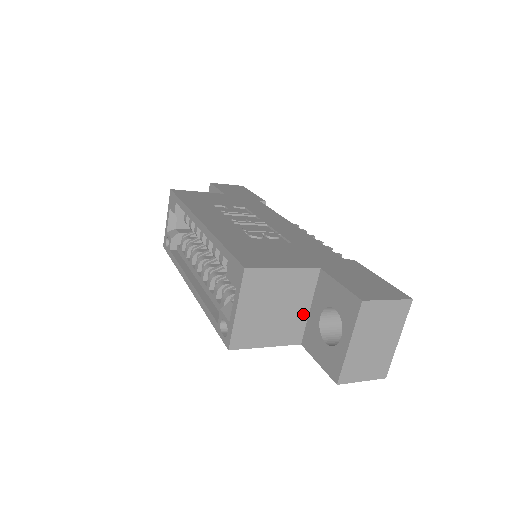
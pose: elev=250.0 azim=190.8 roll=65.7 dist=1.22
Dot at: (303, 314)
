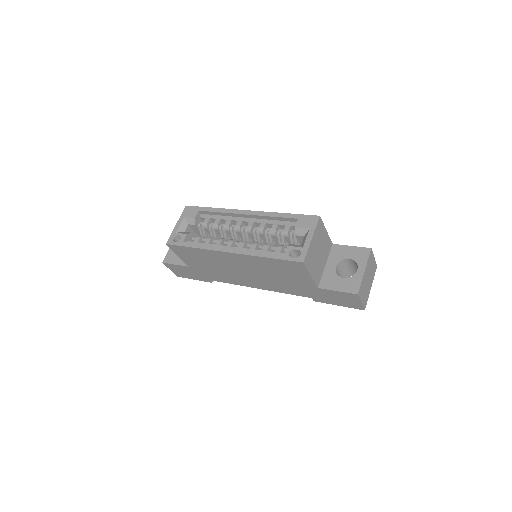
Dot at: (323, 267)
